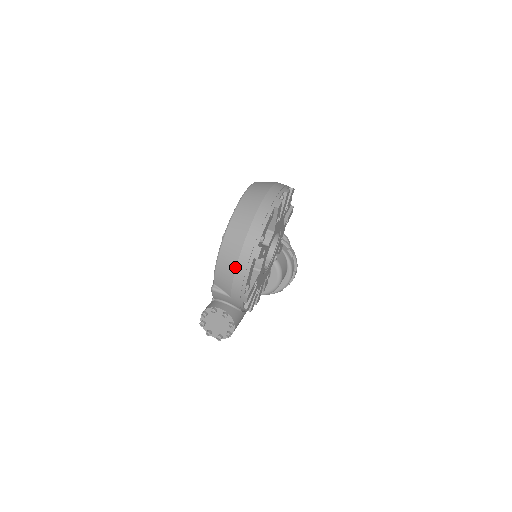
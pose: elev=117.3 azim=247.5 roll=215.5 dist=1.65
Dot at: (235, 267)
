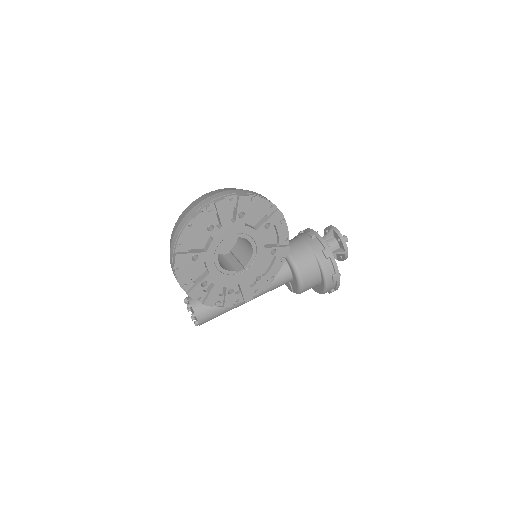
Dot at: occluded
